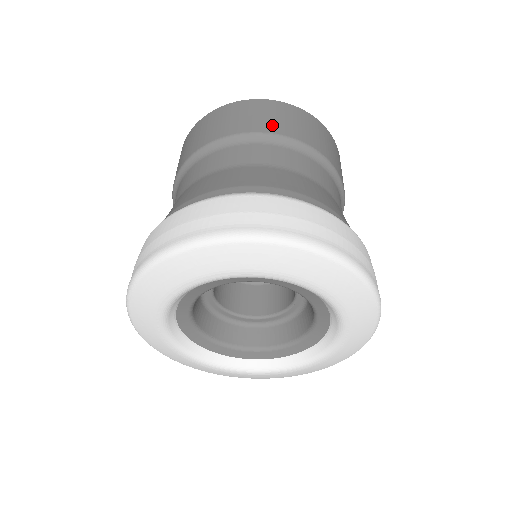
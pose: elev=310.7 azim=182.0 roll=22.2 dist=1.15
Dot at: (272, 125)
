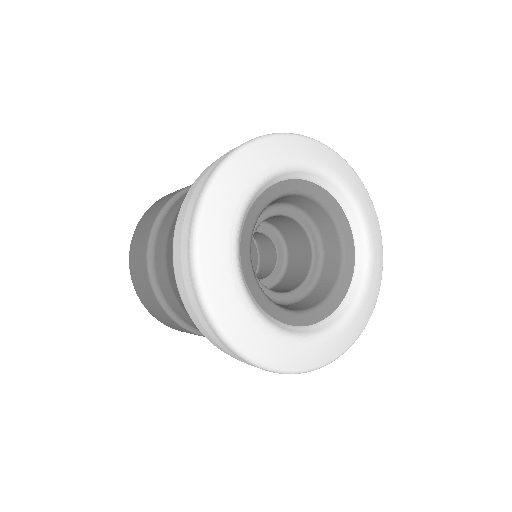
Dot at: occluded
